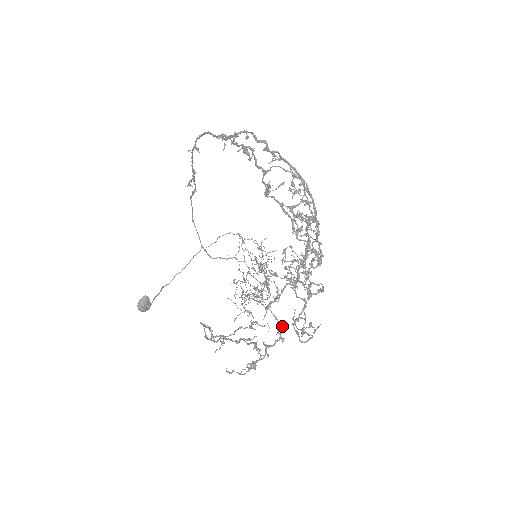
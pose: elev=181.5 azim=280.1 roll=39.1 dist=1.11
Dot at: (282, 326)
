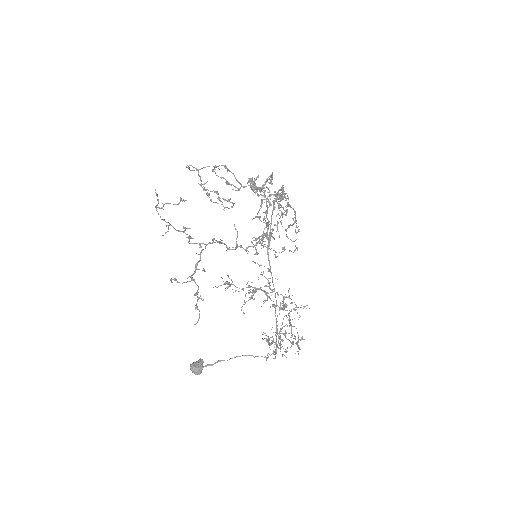
Dot at: (222, 240)
